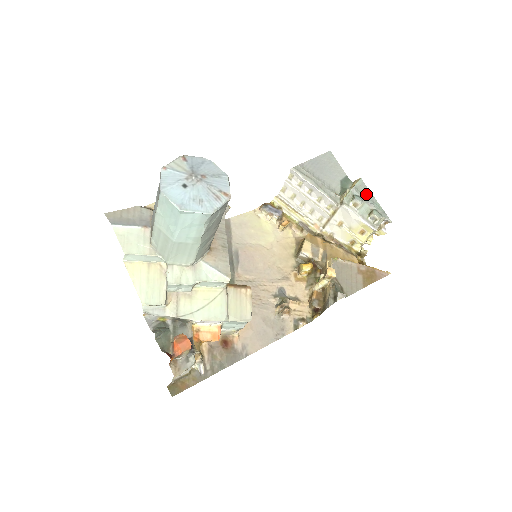
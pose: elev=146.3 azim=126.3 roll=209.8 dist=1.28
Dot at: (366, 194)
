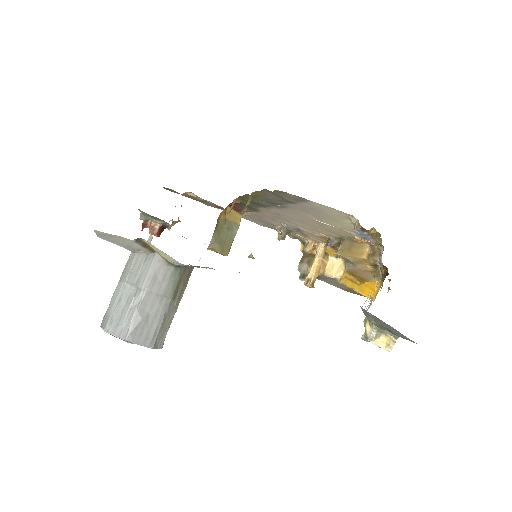
Dot at: occluded
